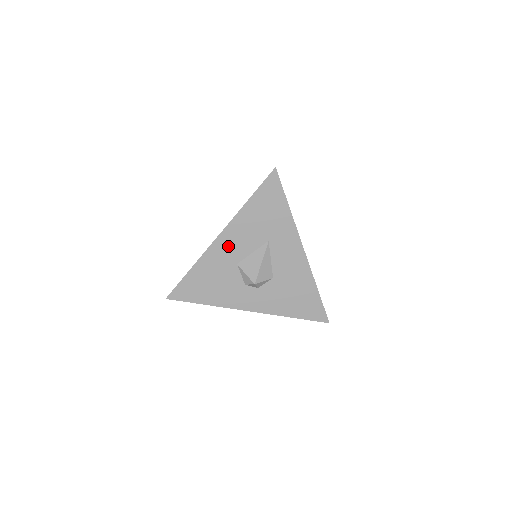
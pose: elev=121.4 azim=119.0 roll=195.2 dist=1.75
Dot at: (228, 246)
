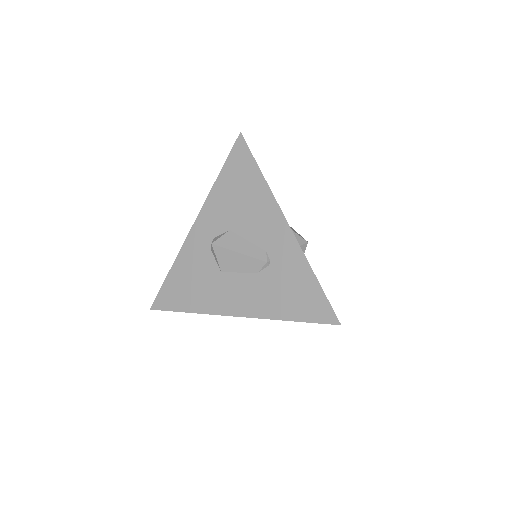
Dot at: occluded
